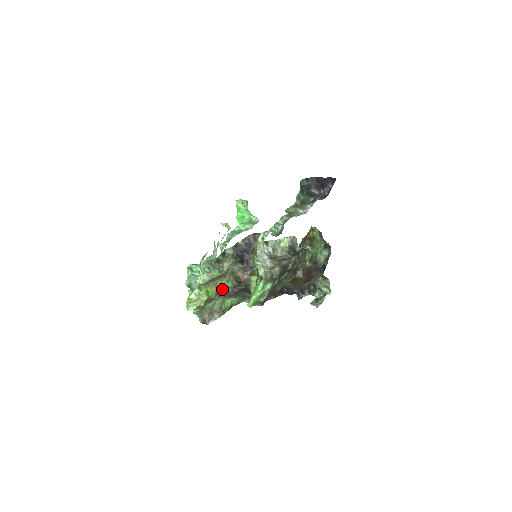
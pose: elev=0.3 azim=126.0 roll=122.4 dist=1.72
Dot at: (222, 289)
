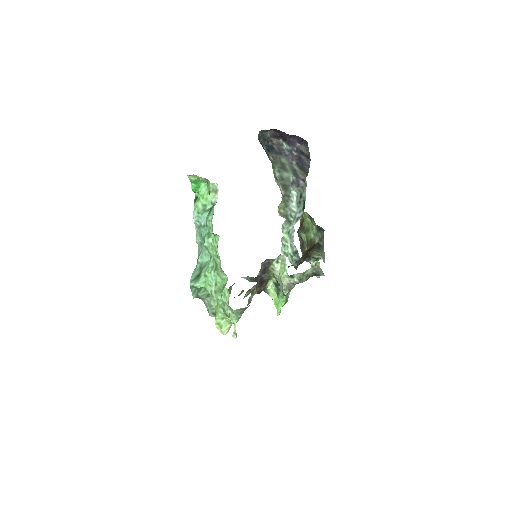
Dot at: occluded
